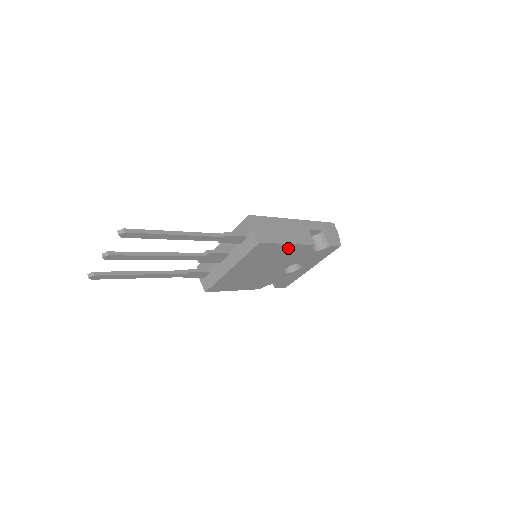
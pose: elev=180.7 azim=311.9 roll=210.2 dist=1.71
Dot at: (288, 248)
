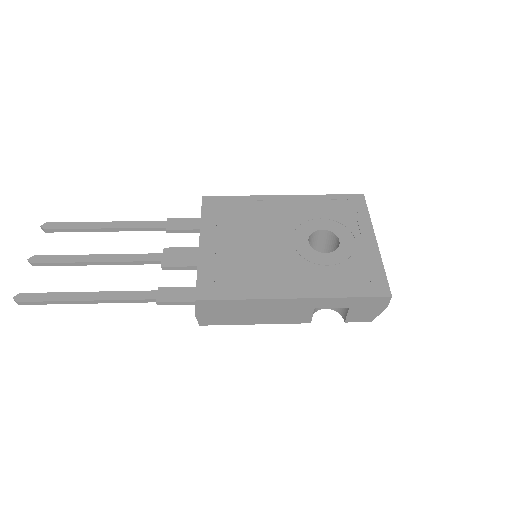
Dot at: occluded
